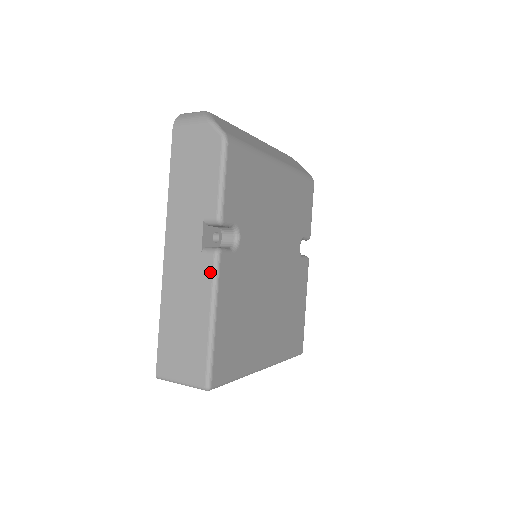
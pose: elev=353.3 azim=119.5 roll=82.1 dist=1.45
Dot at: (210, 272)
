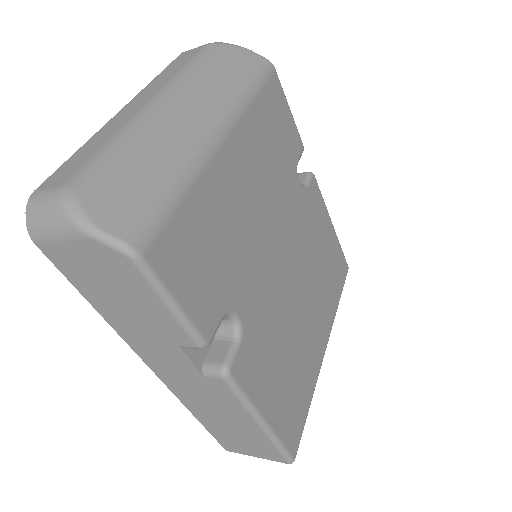
Dot at: (229, 393)
